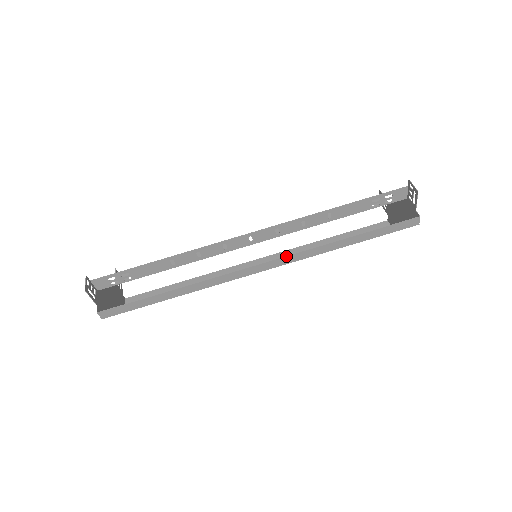
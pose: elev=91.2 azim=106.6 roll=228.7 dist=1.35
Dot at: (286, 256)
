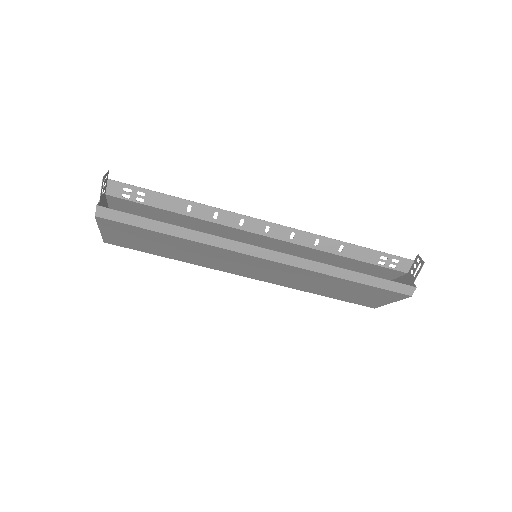
Dot at: occluded
